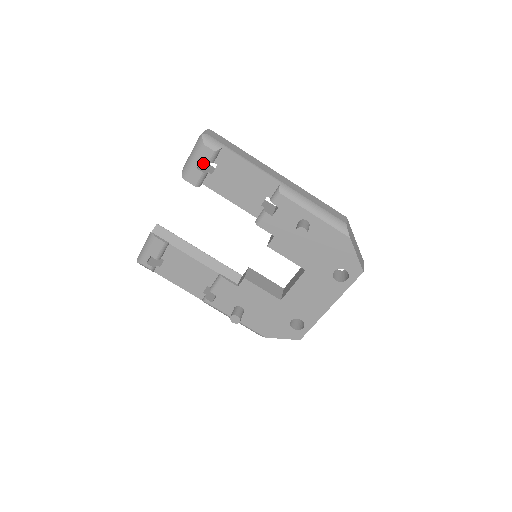
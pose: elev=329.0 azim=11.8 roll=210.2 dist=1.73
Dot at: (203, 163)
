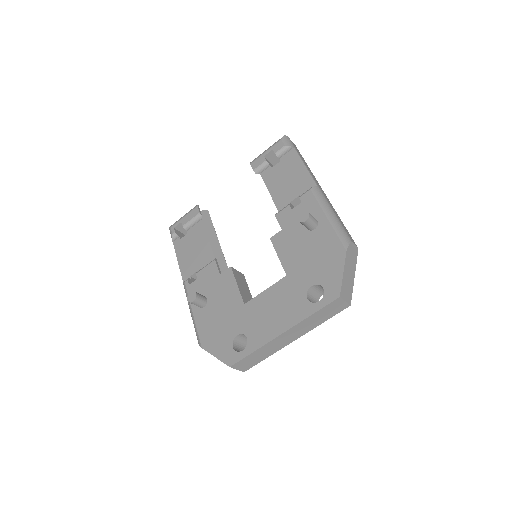
Dot at: (273, 165)
